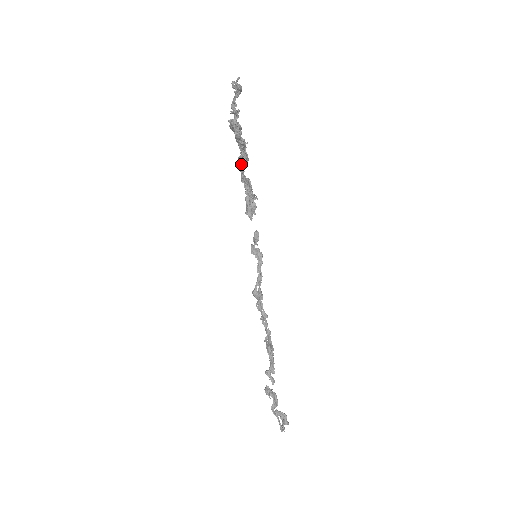
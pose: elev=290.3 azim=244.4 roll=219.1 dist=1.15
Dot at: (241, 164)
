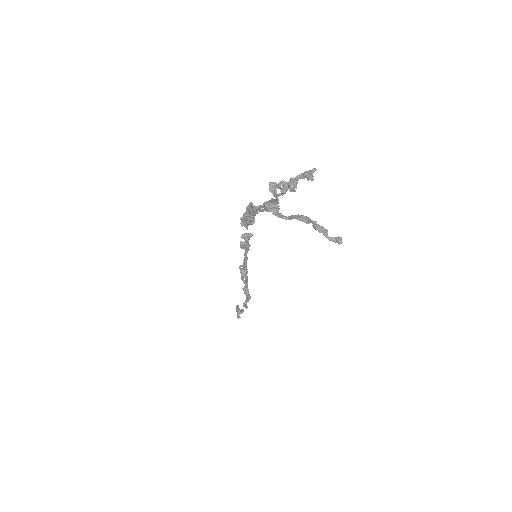
Dot at: (269, 211)
